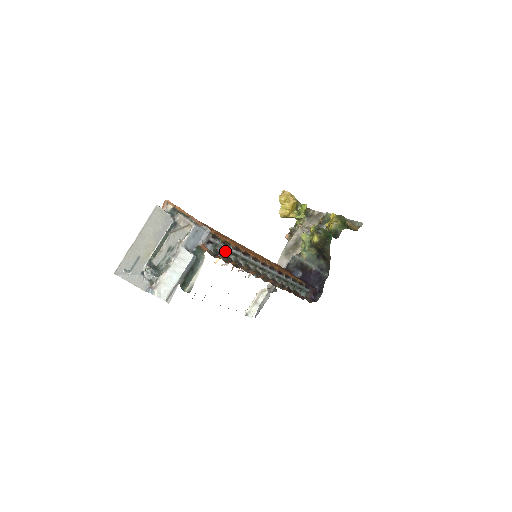
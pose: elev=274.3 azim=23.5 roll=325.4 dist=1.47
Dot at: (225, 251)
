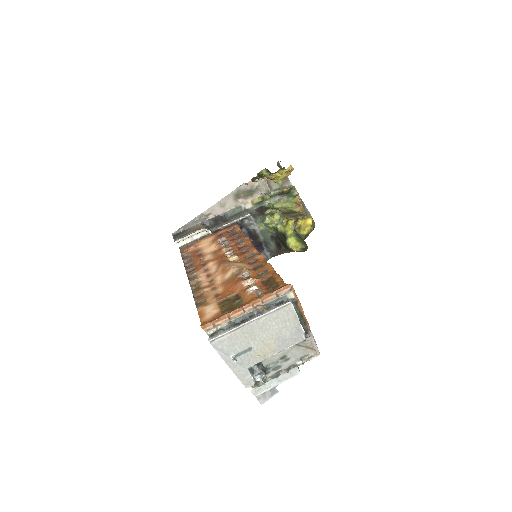
Dot at: occluded
